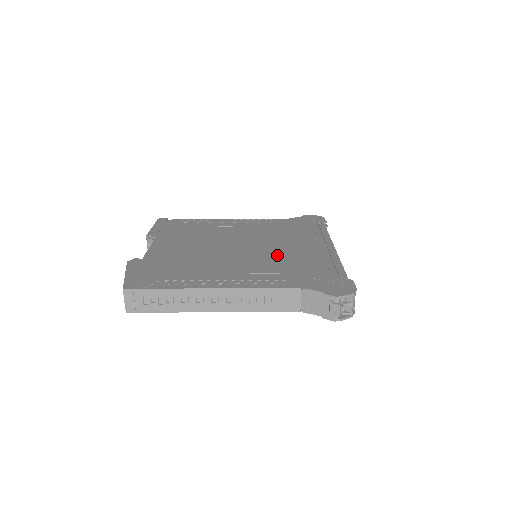
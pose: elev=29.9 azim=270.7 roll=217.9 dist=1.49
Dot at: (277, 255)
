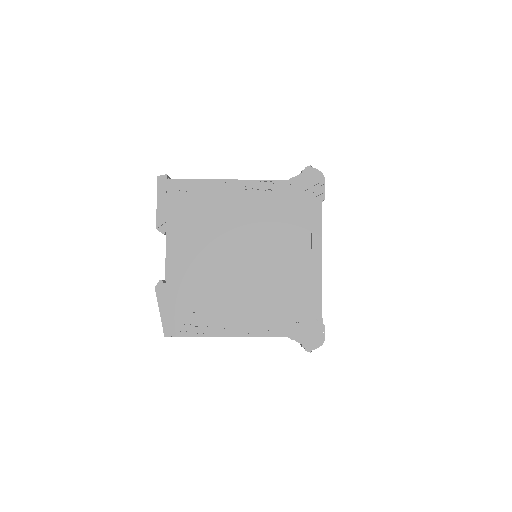
Dot at: (273, 278)
